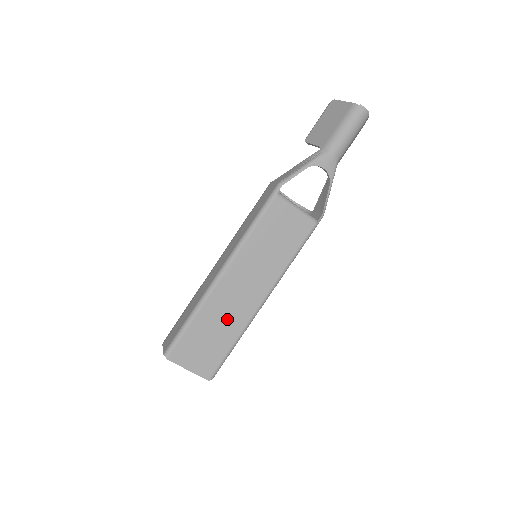
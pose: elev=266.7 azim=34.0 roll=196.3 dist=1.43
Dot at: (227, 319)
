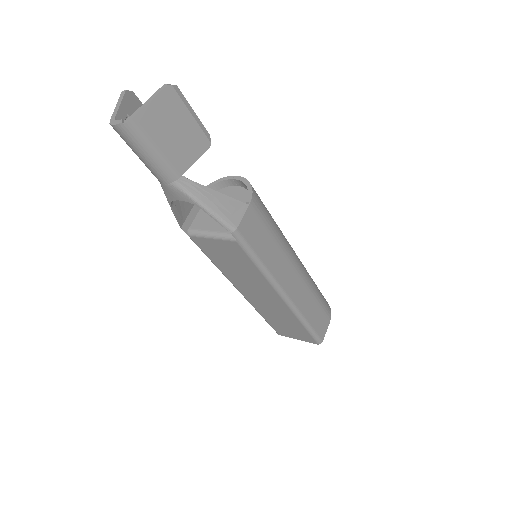
Dot at: (279, 313)
